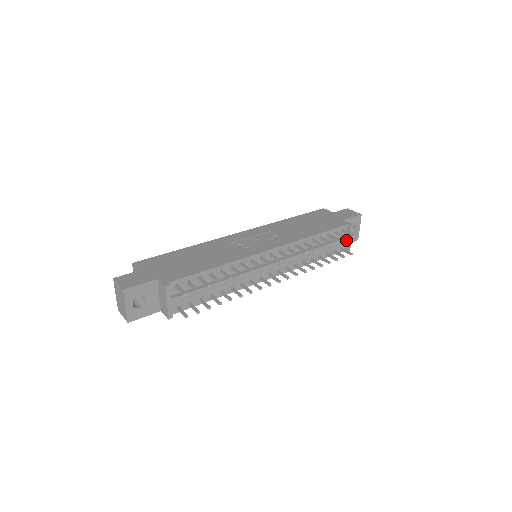
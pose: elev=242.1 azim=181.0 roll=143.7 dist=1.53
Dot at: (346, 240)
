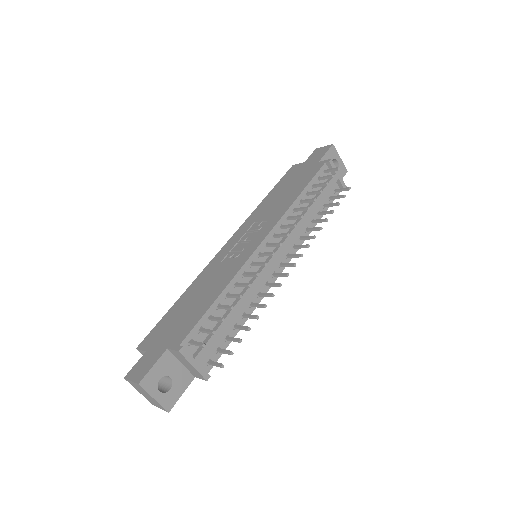
Dot at: (335, 179)
